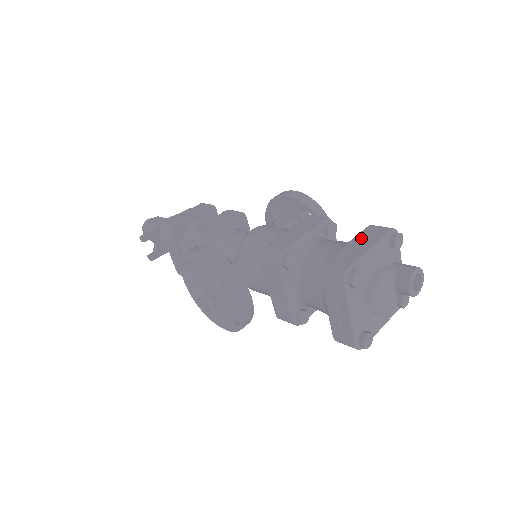
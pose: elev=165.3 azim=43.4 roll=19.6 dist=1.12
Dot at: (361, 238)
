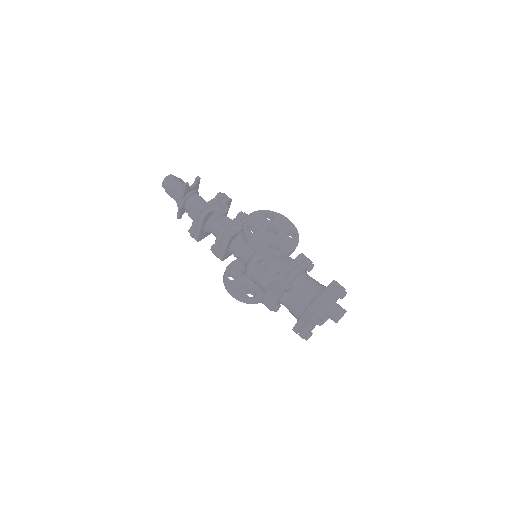
Dot at: (305, 319)
